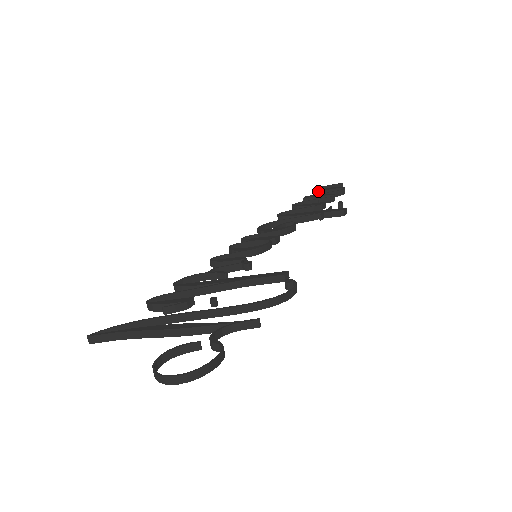
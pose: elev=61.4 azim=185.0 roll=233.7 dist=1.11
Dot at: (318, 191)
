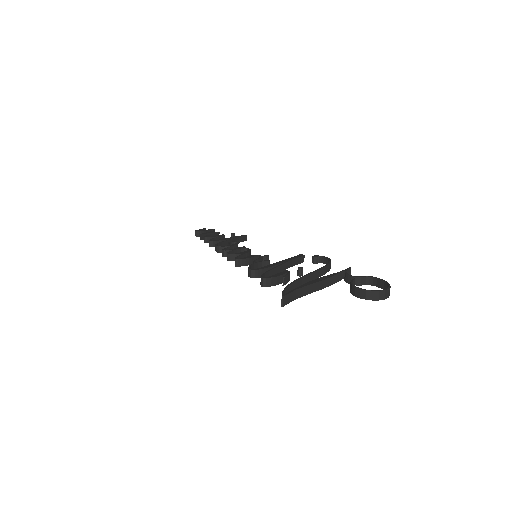
Dot at: (198, 233)
